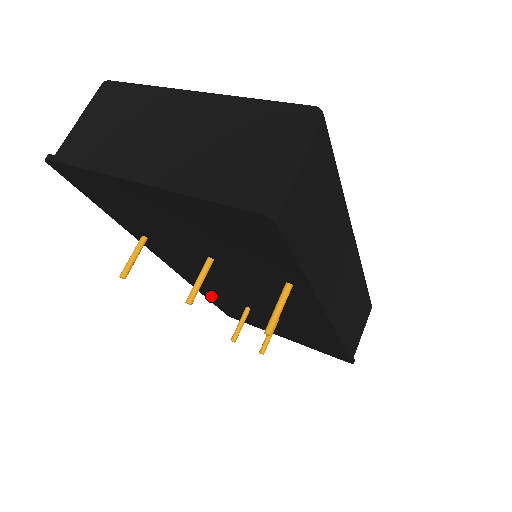
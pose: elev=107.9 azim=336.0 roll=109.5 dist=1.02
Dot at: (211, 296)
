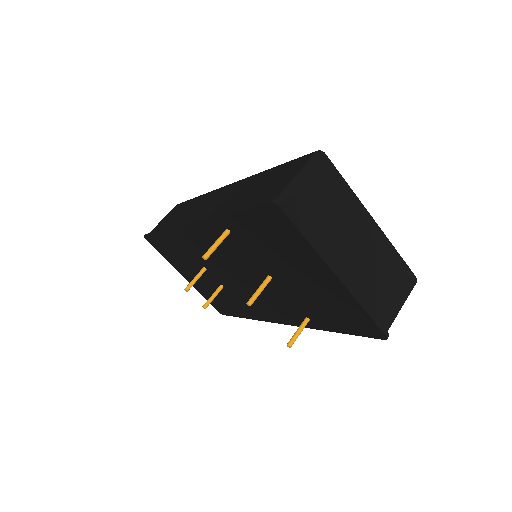
Dot at: (173, 240)
